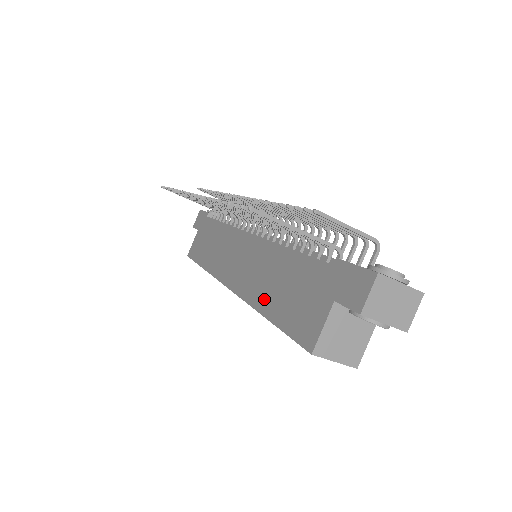
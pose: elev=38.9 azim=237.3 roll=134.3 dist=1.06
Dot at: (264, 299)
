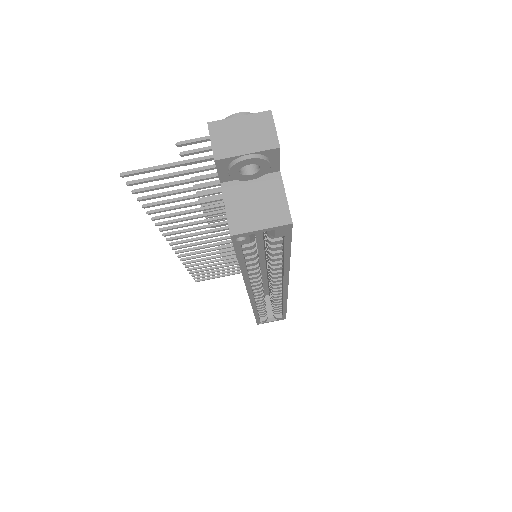
Dot at: occluded
